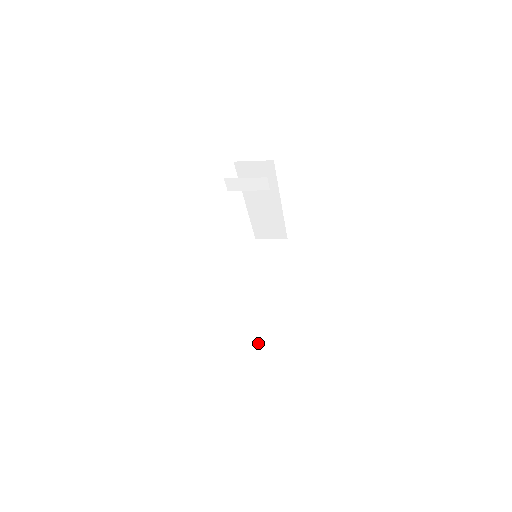
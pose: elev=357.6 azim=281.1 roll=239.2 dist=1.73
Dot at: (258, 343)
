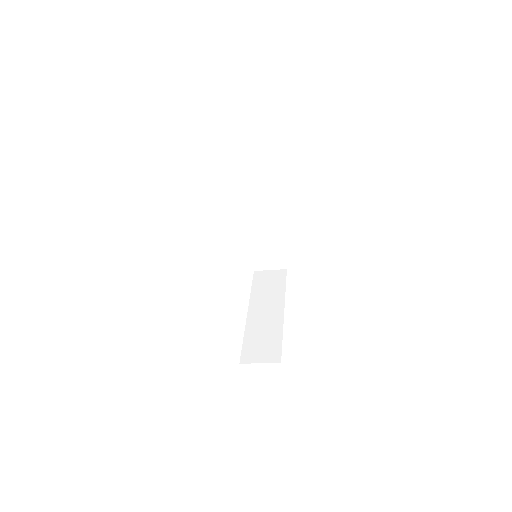
Dot at: (258, 357)
